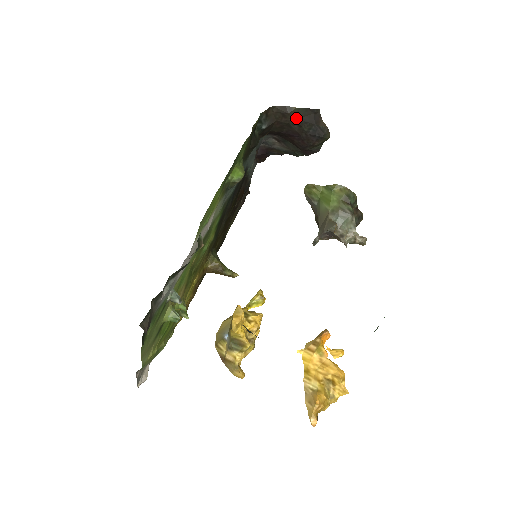
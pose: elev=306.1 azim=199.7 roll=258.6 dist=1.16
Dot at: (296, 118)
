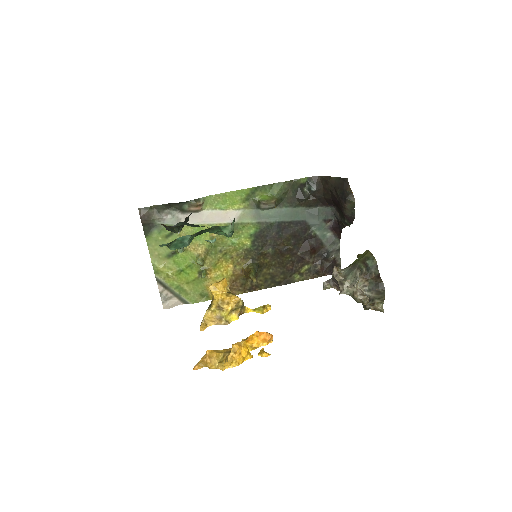
Dot at: (334, 185)
